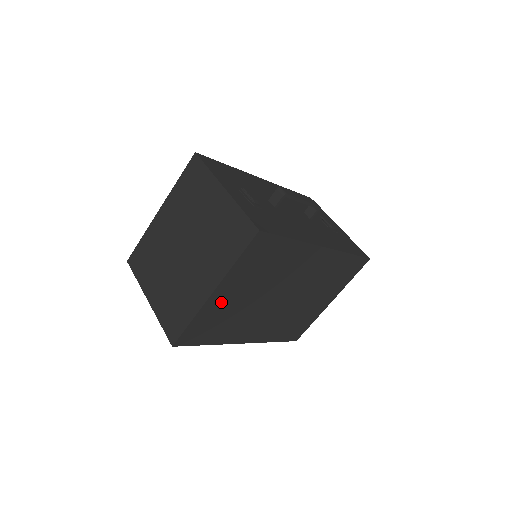
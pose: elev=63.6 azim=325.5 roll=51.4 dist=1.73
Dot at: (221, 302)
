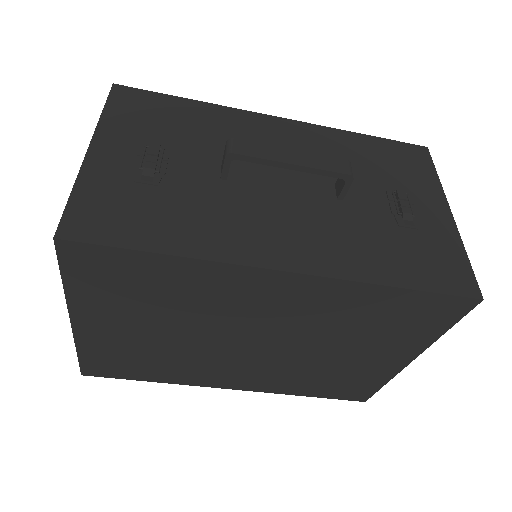
Dot at: (108, 335)
